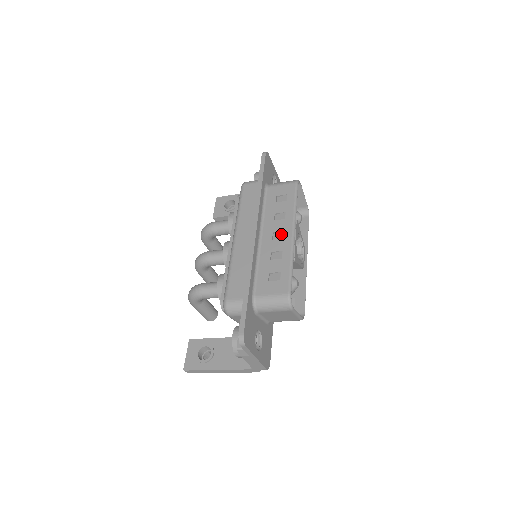
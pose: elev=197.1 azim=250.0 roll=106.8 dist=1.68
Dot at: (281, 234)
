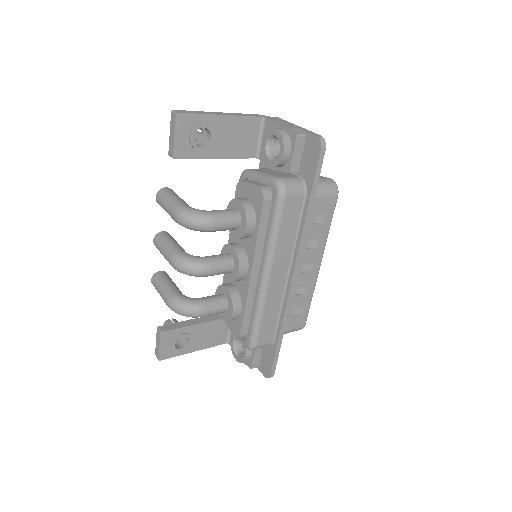
Dot at: (310, 266)
